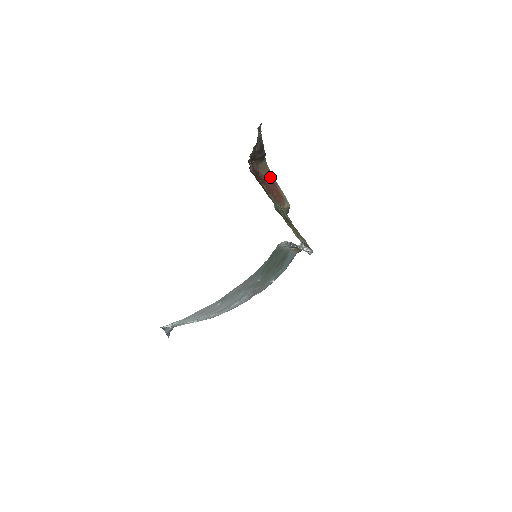
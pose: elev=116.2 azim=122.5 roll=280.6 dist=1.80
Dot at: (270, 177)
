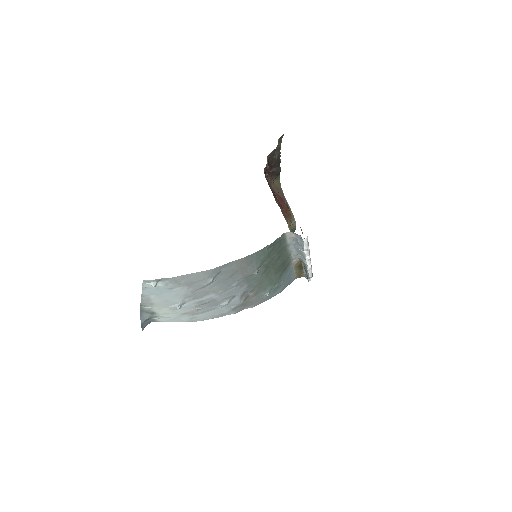
Dot at: (281, 195)
